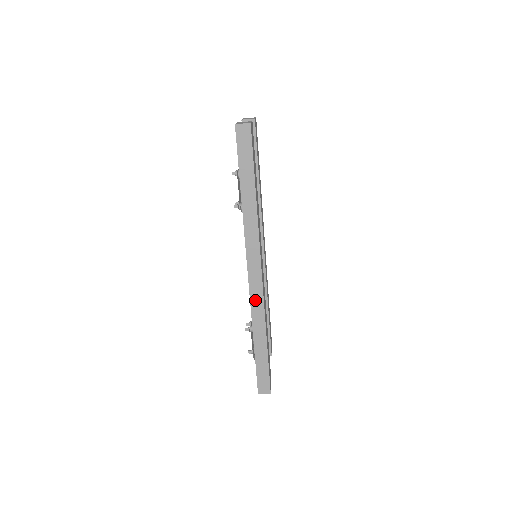
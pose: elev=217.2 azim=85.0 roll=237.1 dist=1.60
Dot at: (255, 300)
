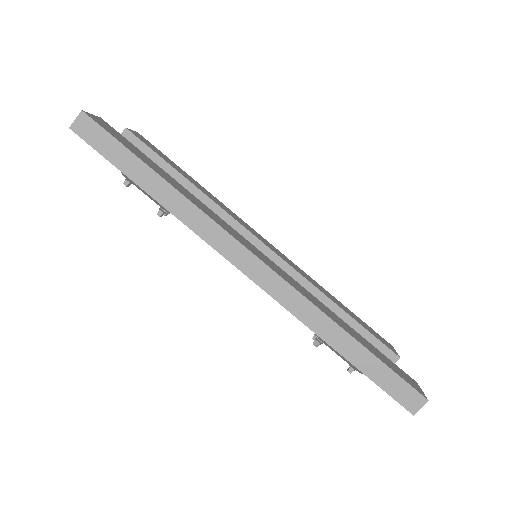
Dot at: (284, 297)
